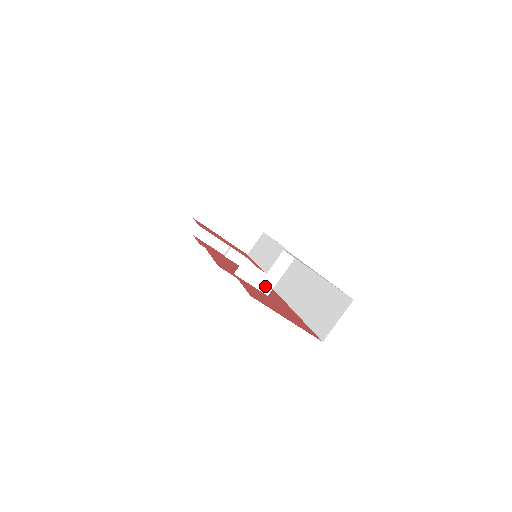
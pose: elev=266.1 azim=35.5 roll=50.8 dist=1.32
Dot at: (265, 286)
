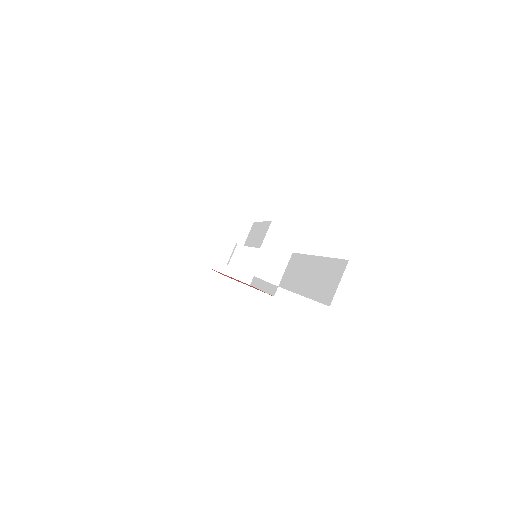
Dot at: (267, 273)
